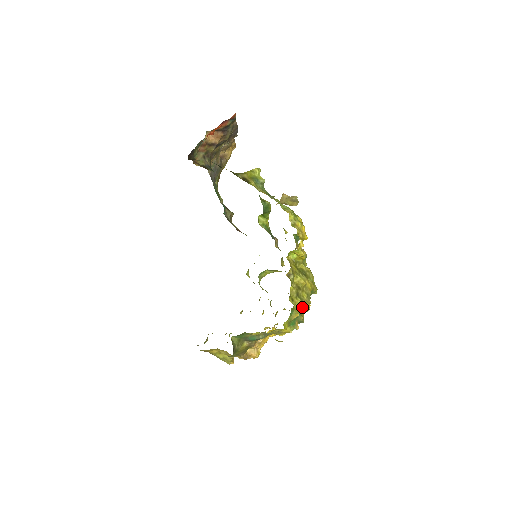
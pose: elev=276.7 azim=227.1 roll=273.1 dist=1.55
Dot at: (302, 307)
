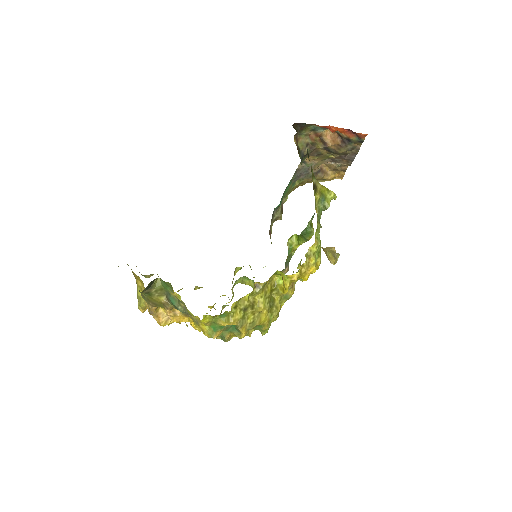
Dot at: (237, 323)
